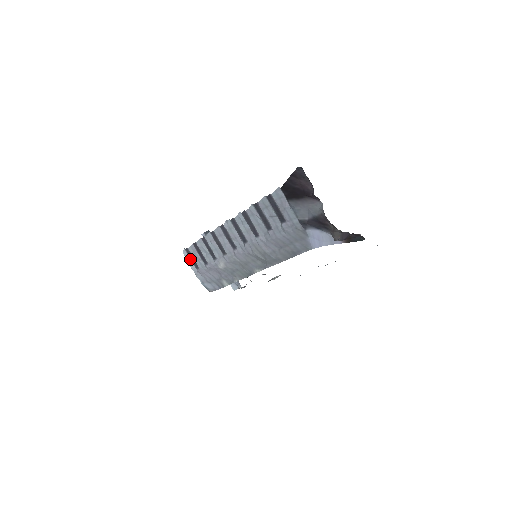
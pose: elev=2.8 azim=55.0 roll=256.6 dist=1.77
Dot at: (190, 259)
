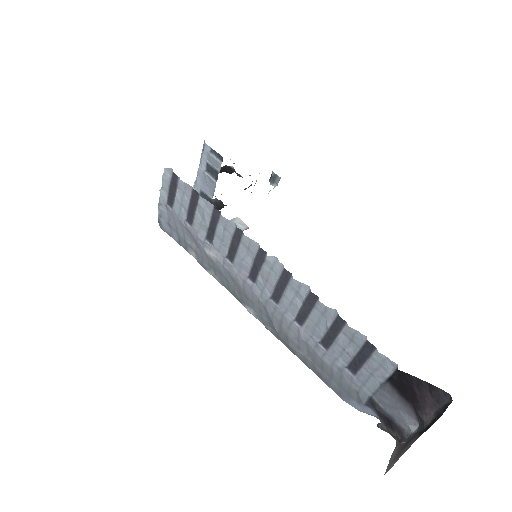
Dot at: (169, 185)
